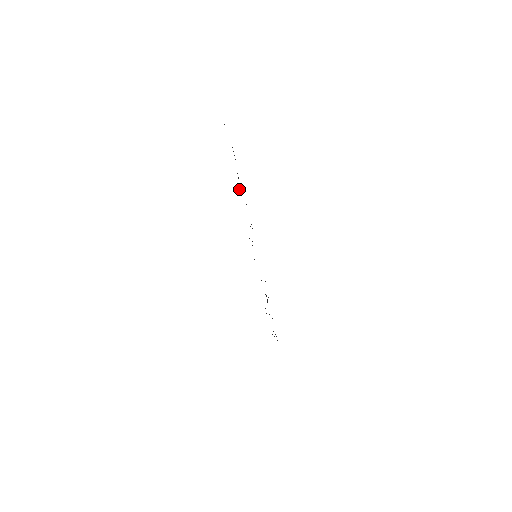
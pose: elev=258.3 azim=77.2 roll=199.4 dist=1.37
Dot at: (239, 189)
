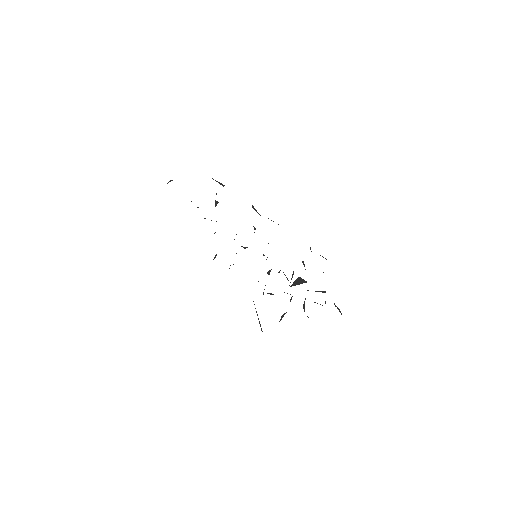
Dot at: occluded
